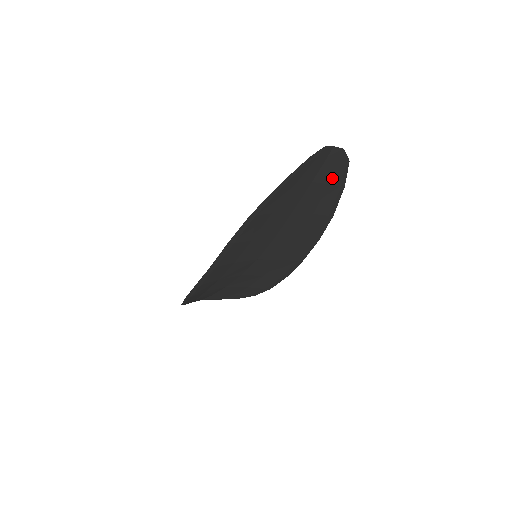
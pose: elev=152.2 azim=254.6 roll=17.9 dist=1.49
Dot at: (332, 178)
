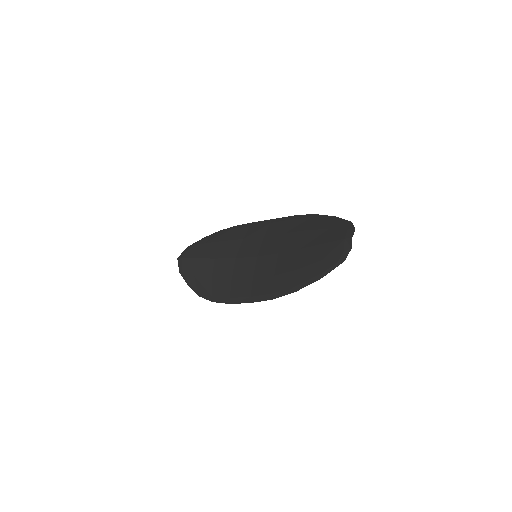
Dot at: (335, 229)
